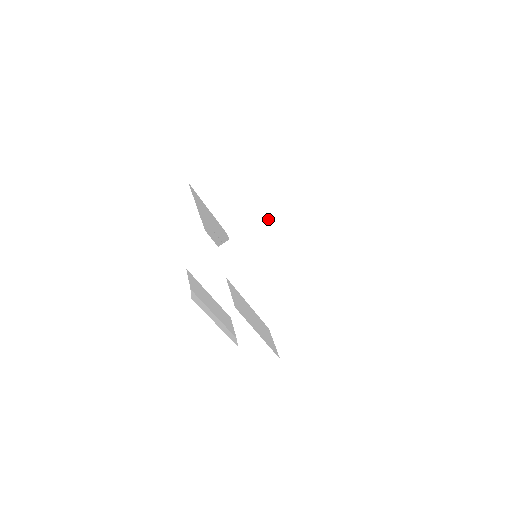
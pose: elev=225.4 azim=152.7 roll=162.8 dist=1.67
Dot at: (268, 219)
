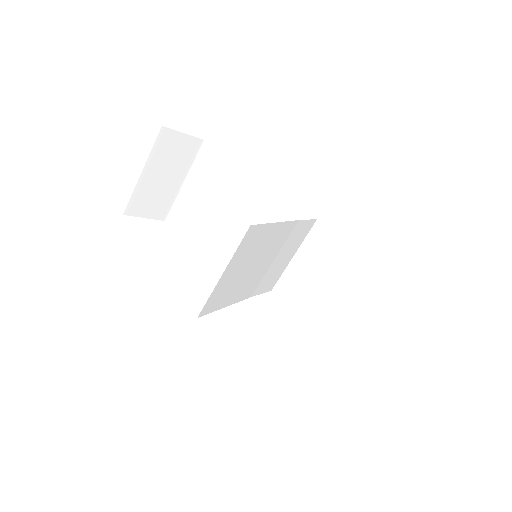
Dot at: (300, 225)
